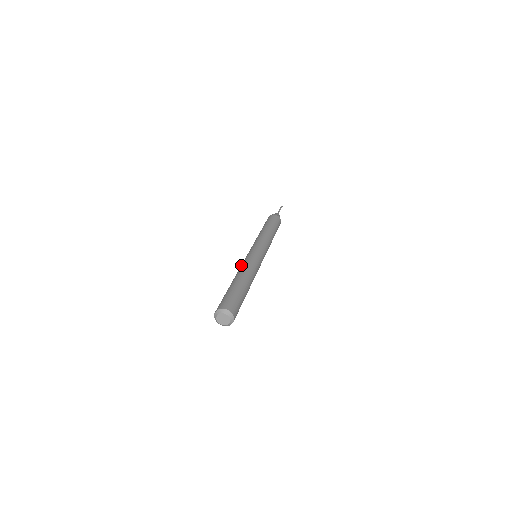
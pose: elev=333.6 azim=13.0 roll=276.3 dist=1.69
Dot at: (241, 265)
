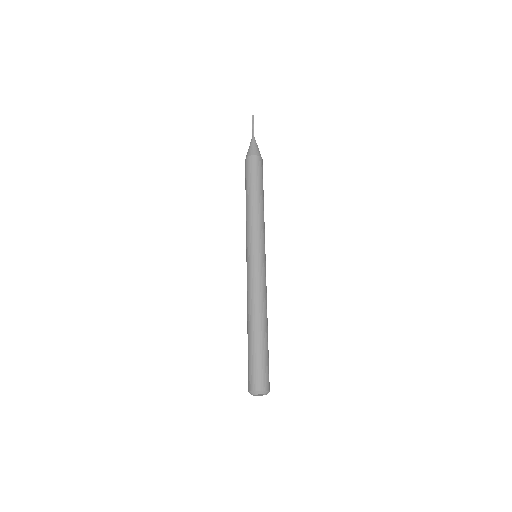
Dot at: (247, 291)
